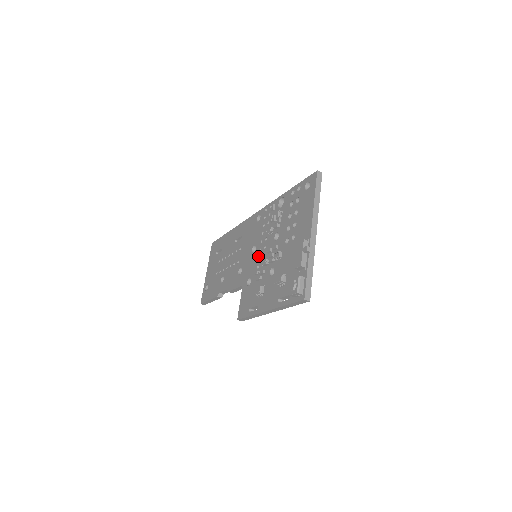
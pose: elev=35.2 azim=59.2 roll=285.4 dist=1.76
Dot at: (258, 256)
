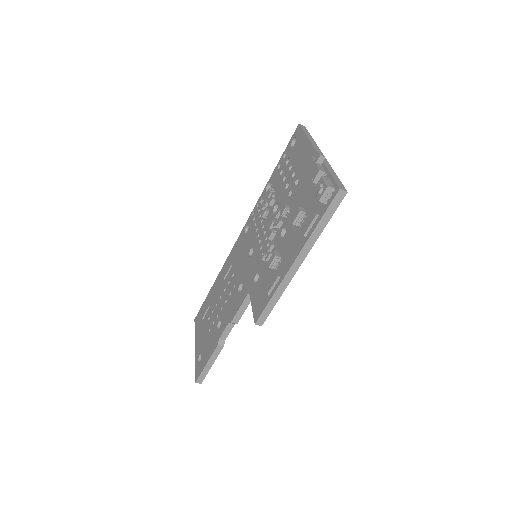
Dot at: (259, 247)
